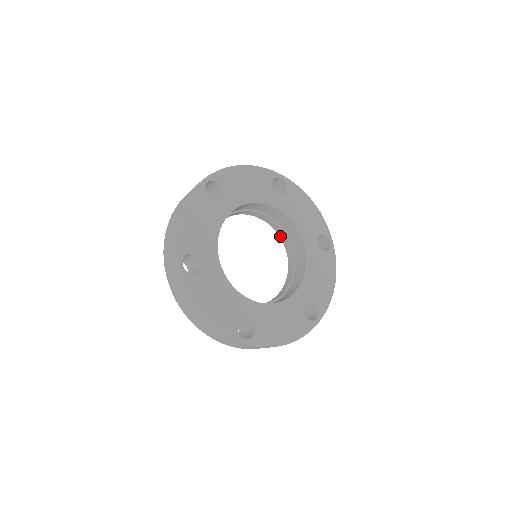
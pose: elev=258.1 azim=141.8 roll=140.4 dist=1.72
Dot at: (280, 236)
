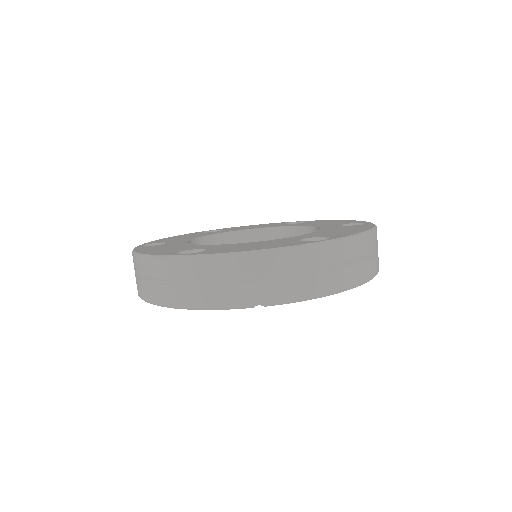
Dot at: occluded
